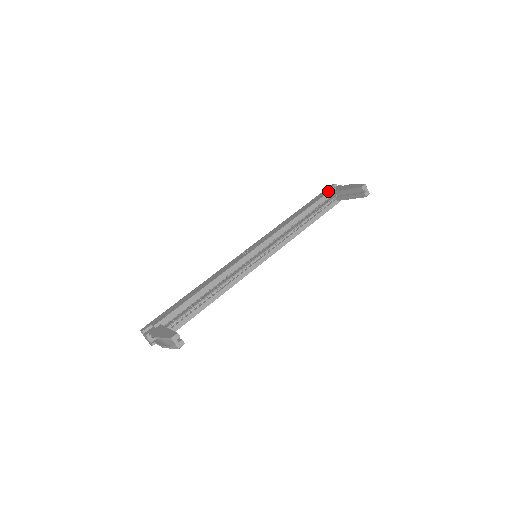
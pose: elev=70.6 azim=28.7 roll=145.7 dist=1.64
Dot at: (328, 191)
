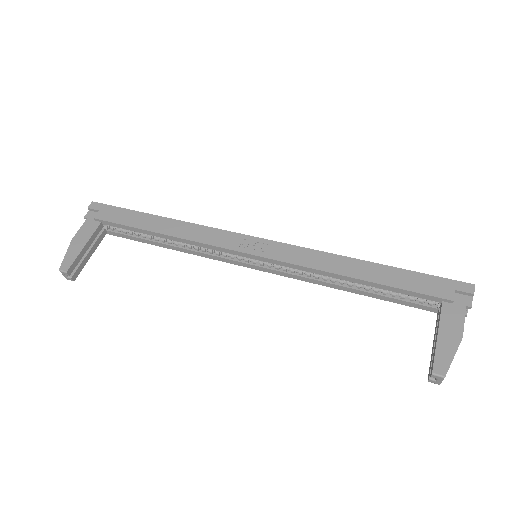
Dot at: (438, 293)
